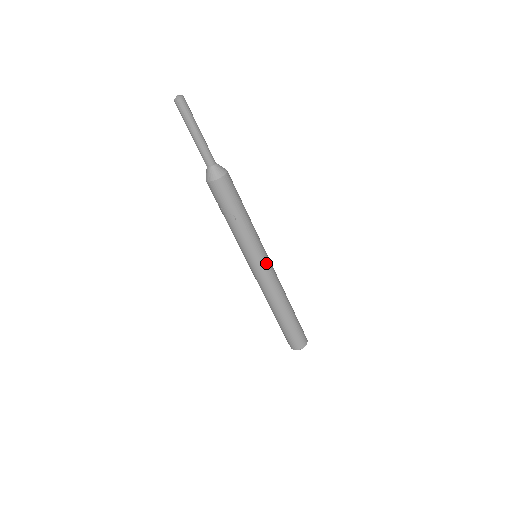
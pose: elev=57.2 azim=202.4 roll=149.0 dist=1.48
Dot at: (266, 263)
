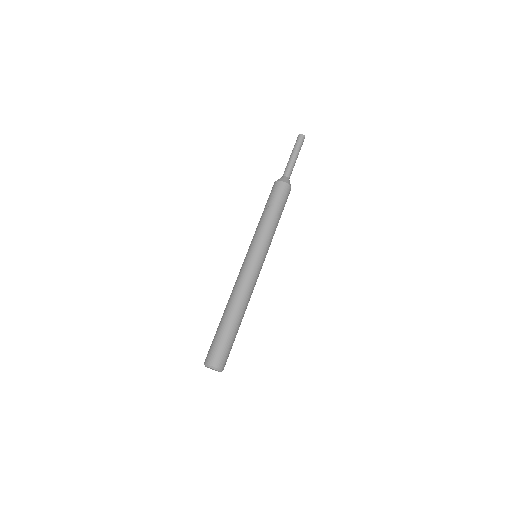
Dot at: (262, 264)
